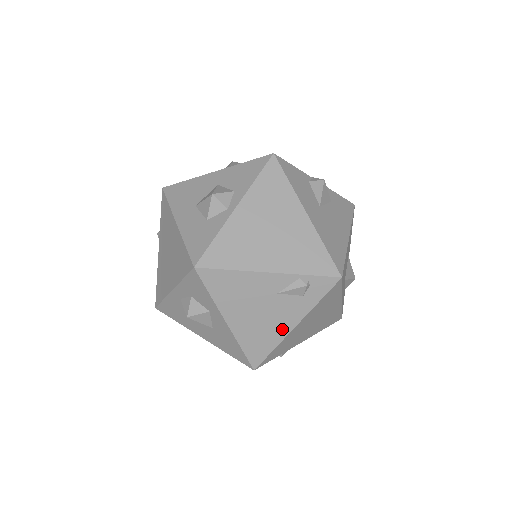
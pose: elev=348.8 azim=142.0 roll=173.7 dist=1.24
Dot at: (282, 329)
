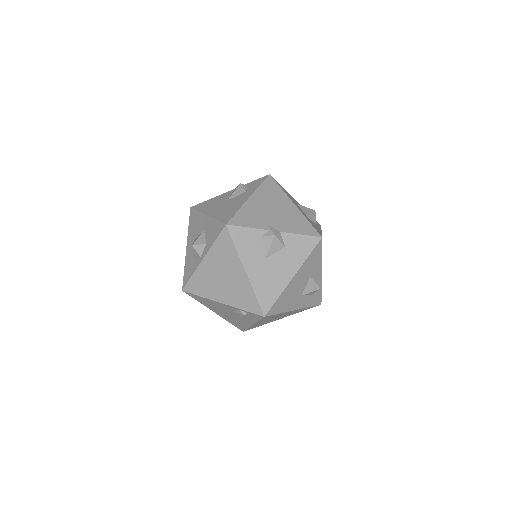
Dot at: (246, 323)
